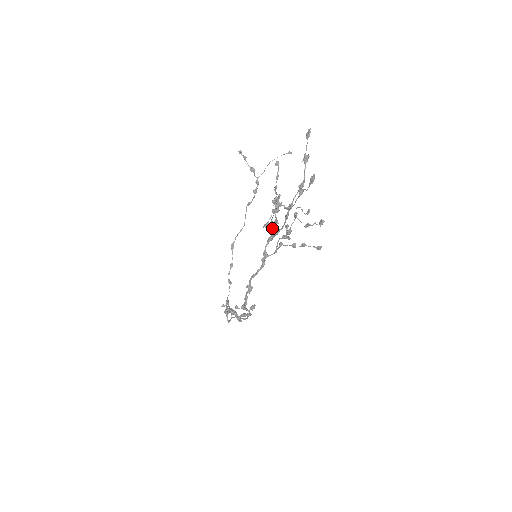
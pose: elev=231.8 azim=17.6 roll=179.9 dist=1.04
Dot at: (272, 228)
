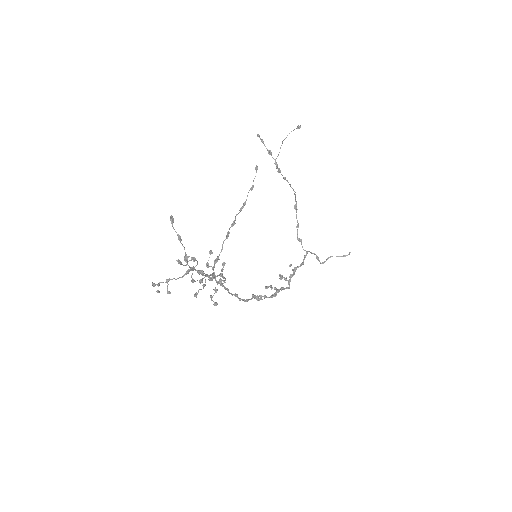
Dot at: occluded
